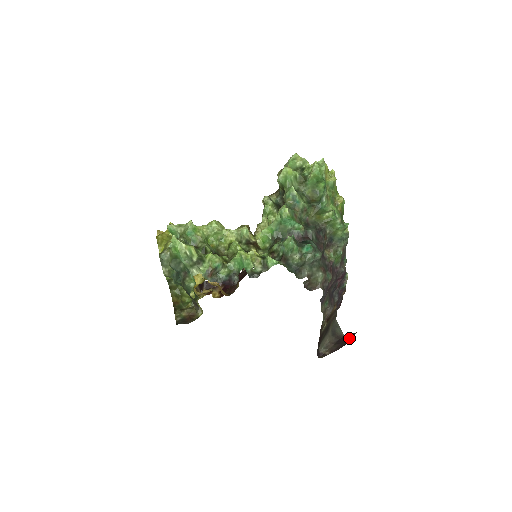
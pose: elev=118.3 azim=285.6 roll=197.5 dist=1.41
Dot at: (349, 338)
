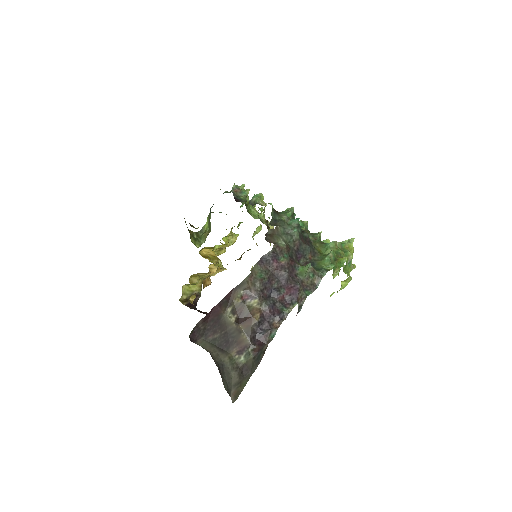
Dot at: occluded
